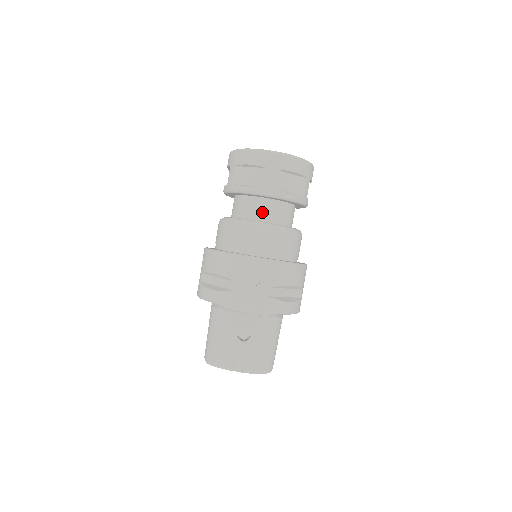
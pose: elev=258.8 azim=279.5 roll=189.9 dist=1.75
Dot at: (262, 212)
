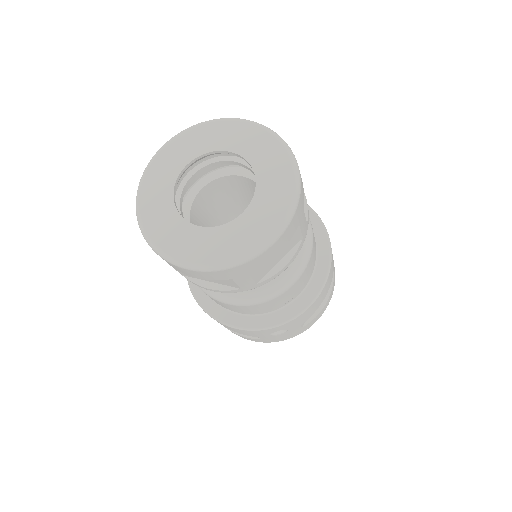
Dot at: occluded
